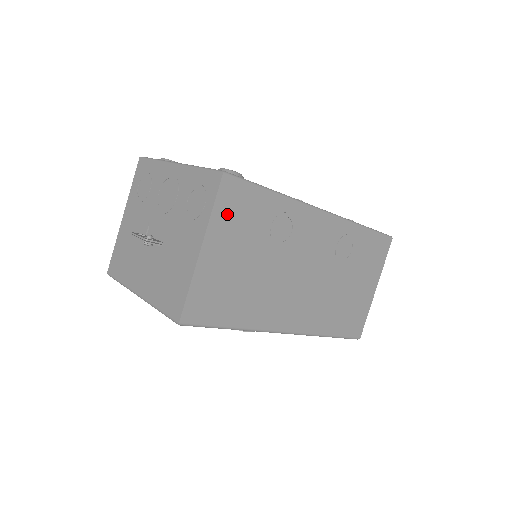
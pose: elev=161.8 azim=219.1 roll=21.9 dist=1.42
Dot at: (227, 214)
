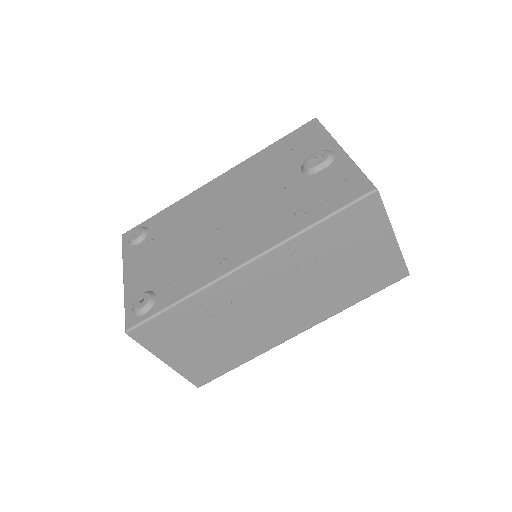
Dot at: (159, 341)
